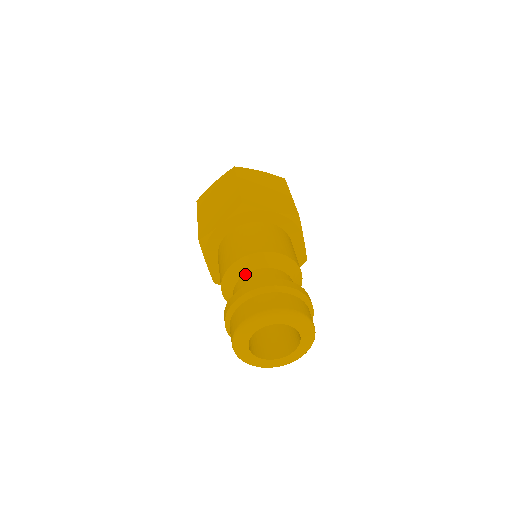
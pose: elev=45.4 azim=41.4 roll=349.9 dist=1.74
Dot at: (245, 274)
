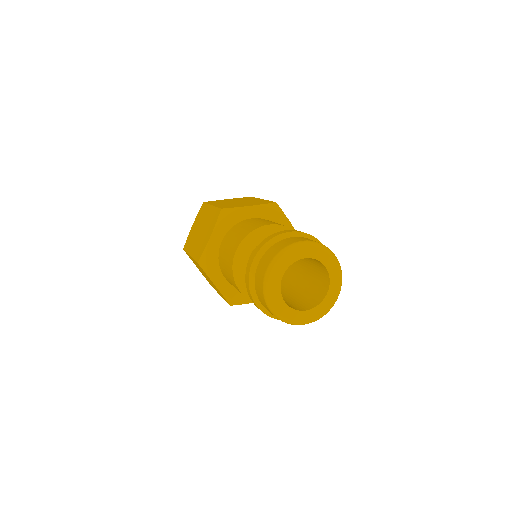
Dot at: (251, 253)
